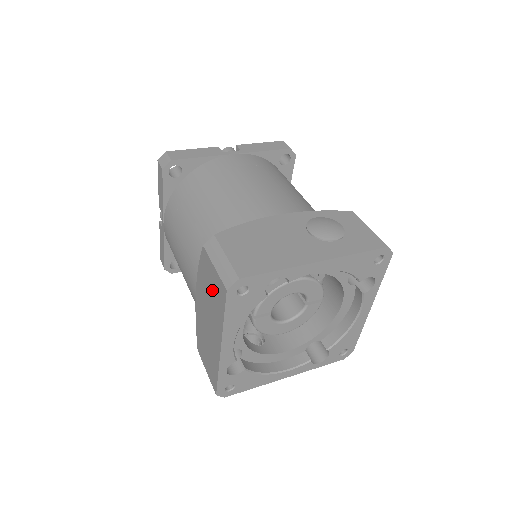
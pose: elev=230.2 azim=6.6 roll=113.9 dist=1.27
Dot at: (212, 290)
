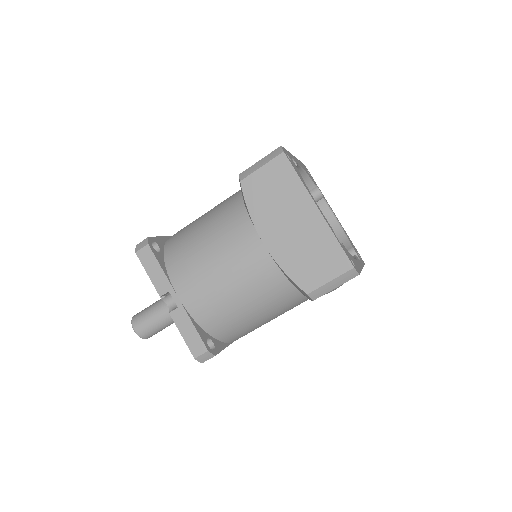
Dot at: (274, 188)
